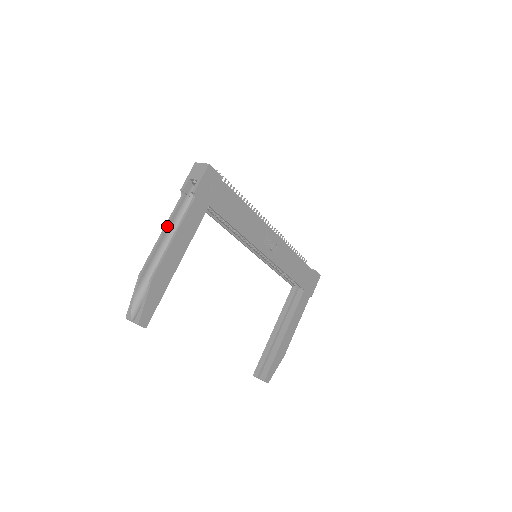
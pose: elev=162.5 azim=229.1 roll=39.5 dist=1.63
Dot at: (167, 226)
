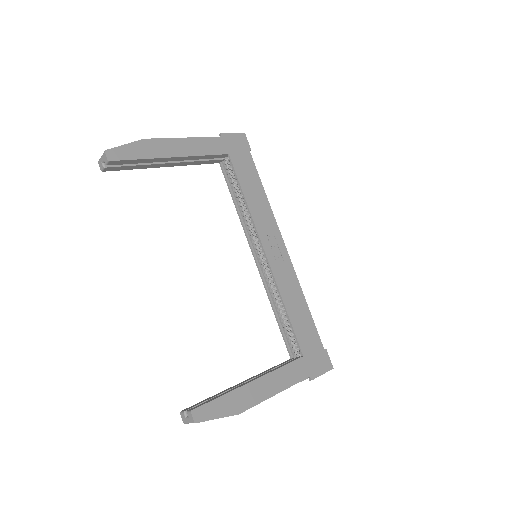
Dot at: occluded
